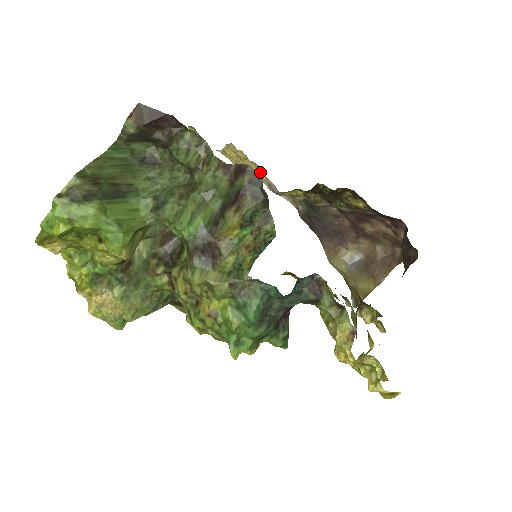
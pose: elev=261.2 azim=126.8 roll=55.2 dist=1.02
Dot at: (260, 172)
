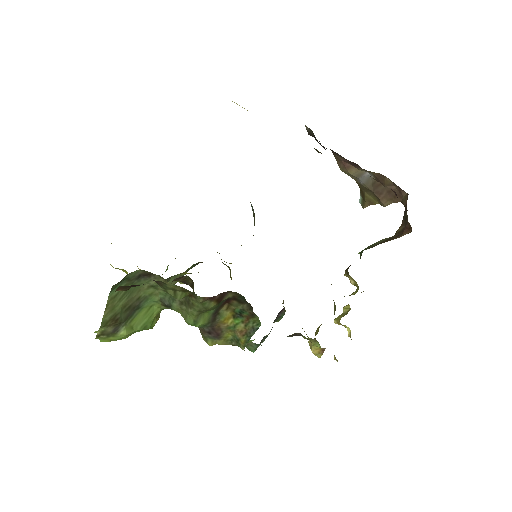
Dot at: occluded
